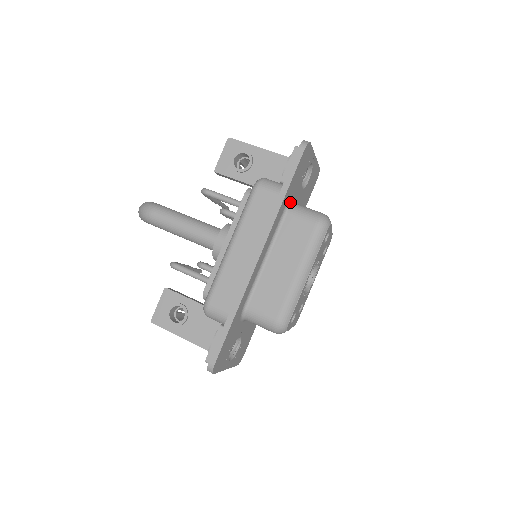
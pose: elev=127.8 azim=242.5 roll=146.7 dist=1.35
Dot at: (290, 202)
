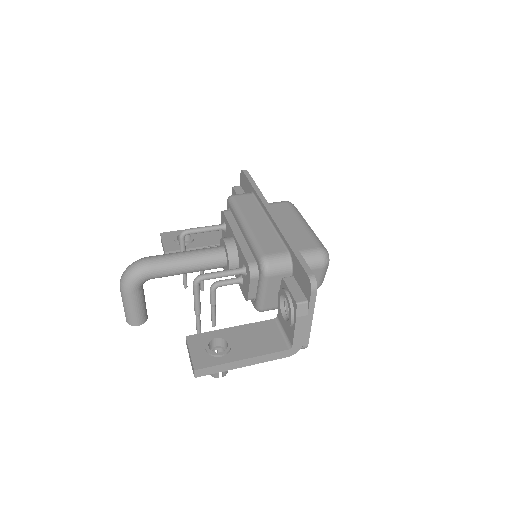
Dot at: occluded
